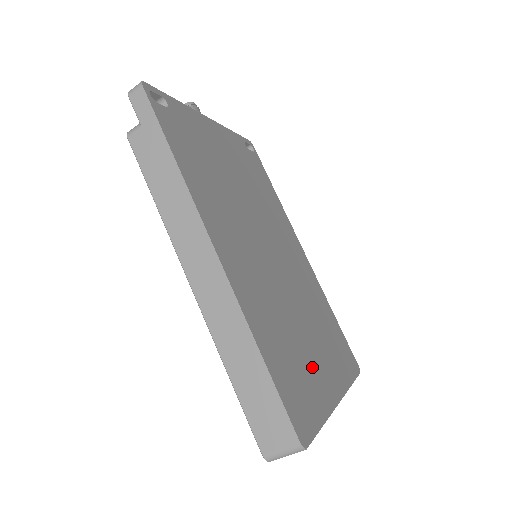
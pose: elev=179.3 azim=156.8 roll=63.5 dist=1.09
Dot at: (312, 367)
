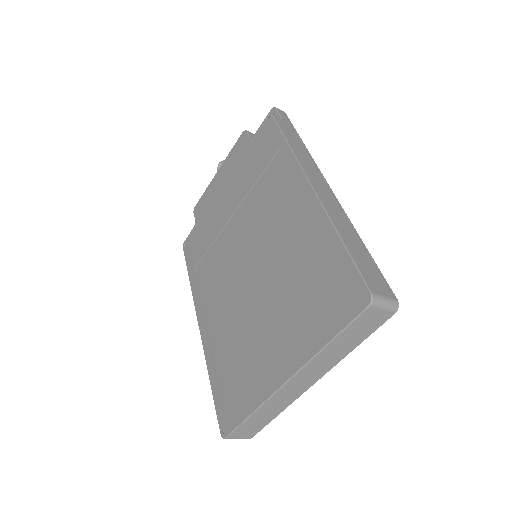
Dot at: occluded
